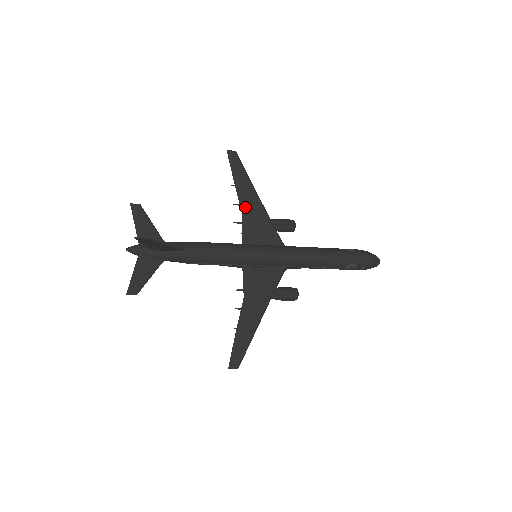
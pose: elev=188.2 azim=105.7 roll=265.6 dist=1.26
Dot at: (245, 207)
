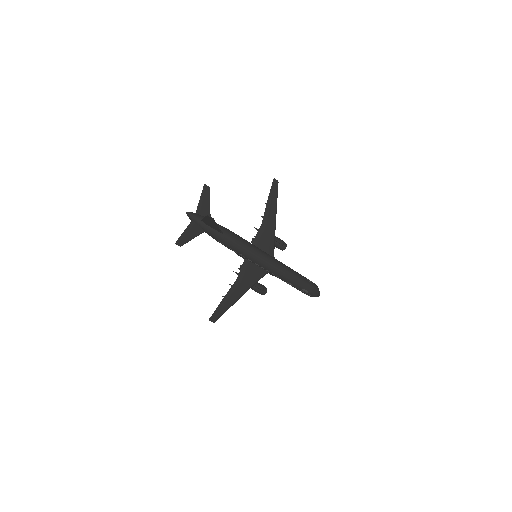
Dot at: (265, 221)
